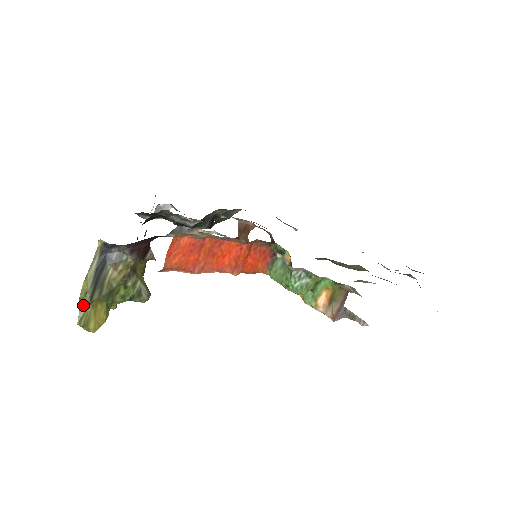
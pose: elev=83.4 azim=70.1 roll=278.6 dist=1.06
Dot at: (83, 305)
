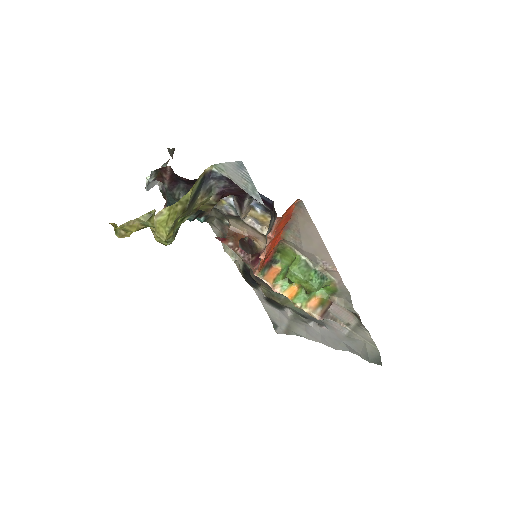
Dot at: (181, 209)
